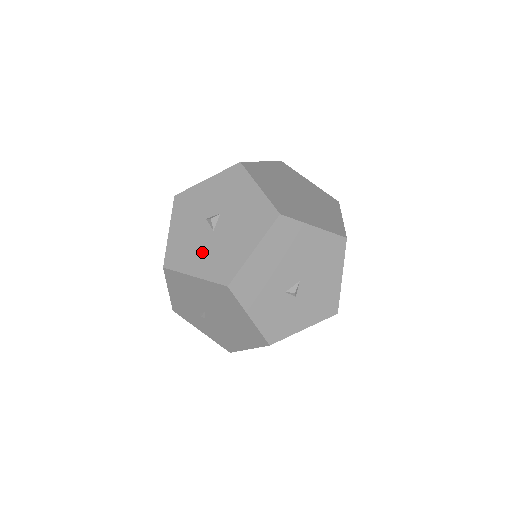
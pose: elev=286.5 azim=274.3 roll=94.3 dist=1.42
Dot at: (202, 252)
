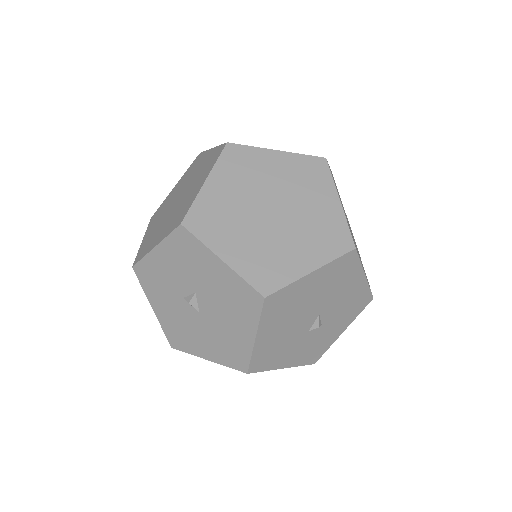
Dot at: (201, 336)
